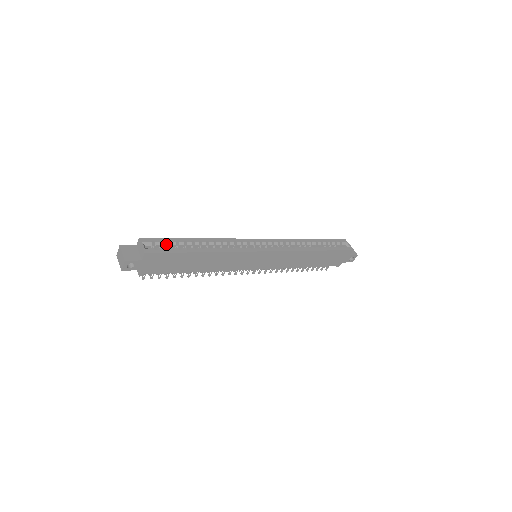
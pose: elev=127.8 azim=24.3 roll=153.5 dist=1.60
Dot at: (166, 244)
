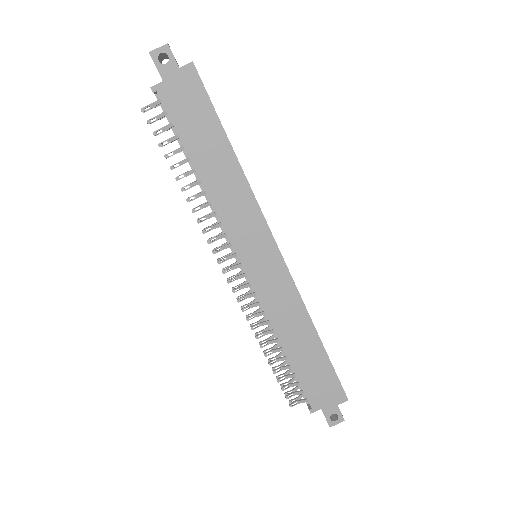
Dot at: occluded
